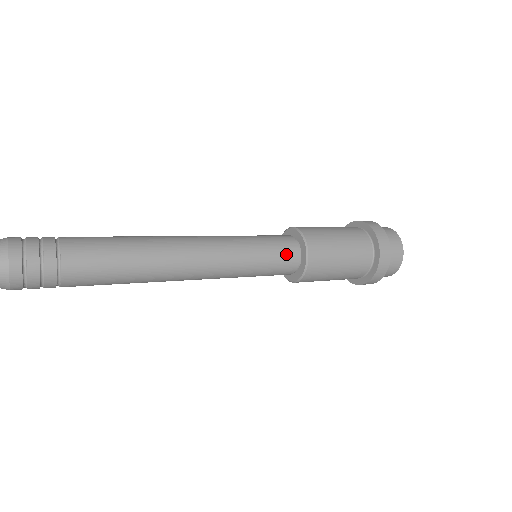
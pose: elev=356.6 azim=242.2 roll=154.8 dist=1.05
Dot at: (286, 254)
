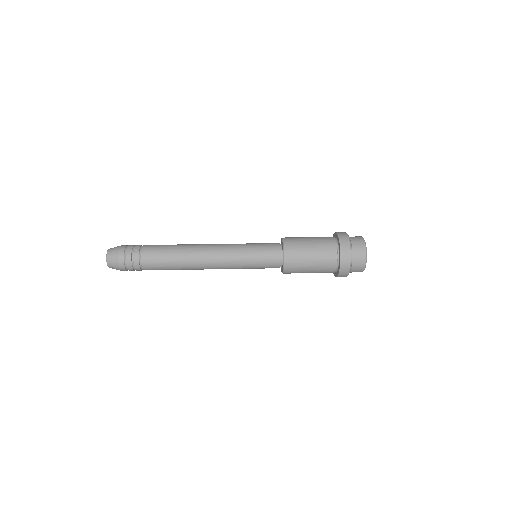
Dot at: (271, 254)
